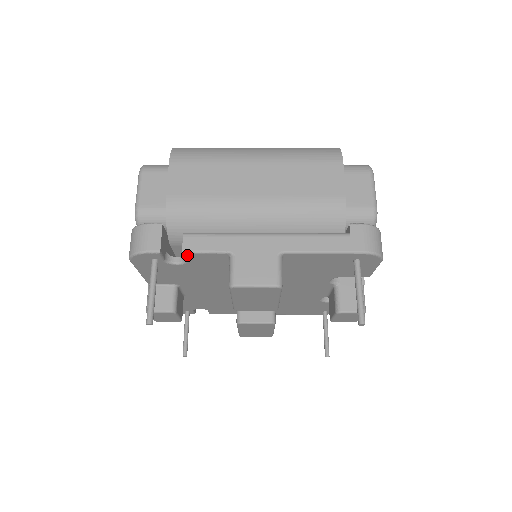
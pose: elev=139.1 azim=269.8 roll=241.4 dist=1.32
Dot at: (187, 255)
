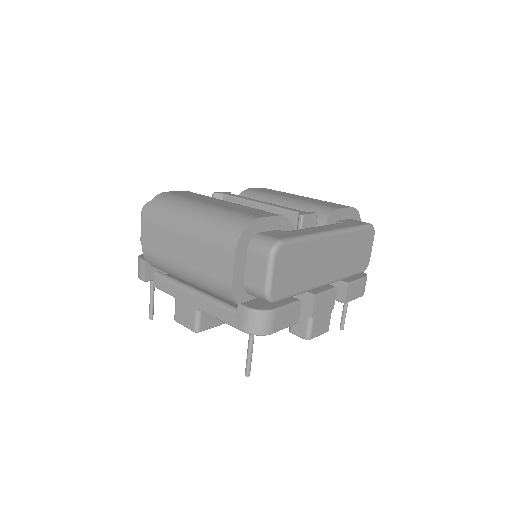
Dot at: occluded
